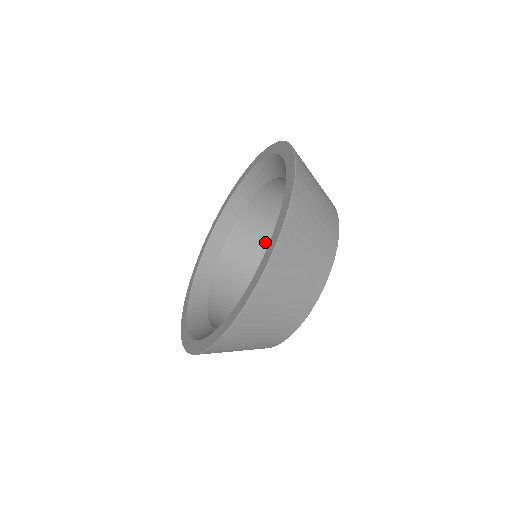
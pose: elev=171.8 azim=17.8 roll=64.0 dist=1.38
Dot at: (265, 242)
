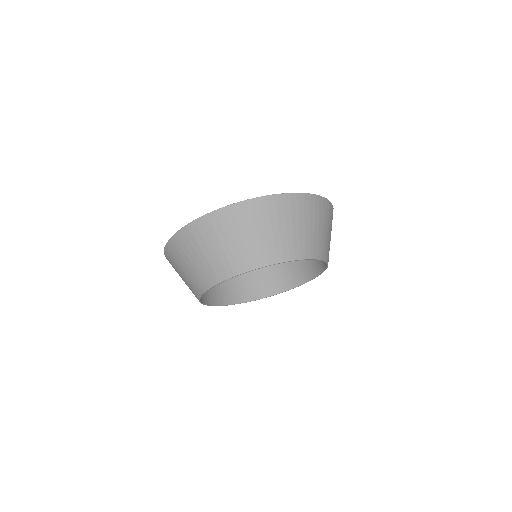
Dot at: (303, 278)
